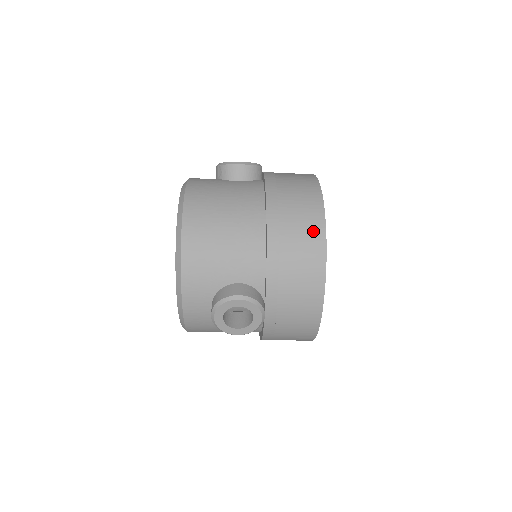
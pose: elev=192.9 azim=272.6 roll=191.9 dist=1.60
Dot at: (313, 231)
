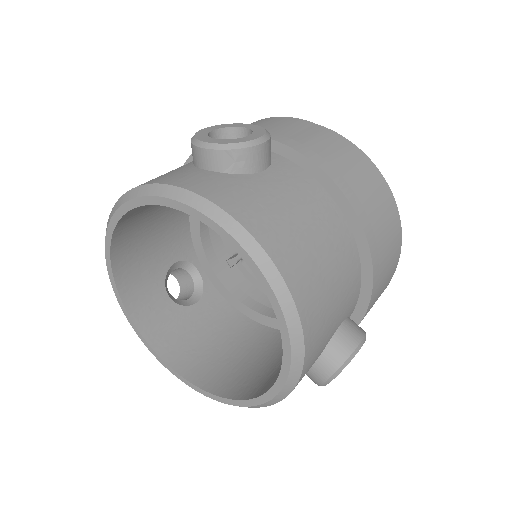
Dot at: (393, 220)
